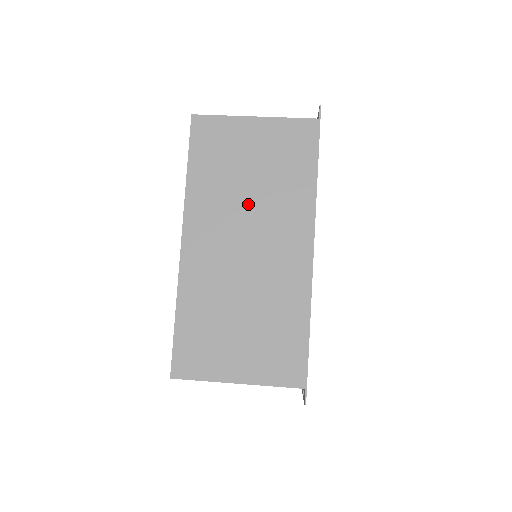
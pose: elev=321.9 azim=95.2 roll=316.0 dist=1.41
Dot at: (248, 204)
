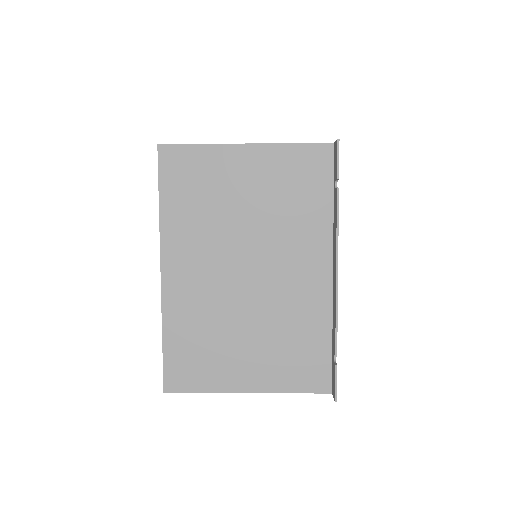
Dot at: occluded
